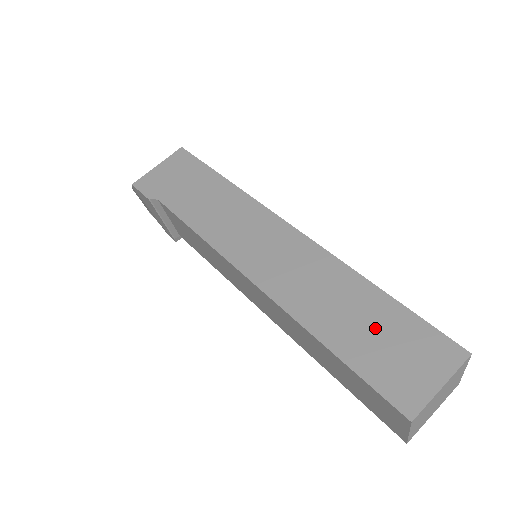
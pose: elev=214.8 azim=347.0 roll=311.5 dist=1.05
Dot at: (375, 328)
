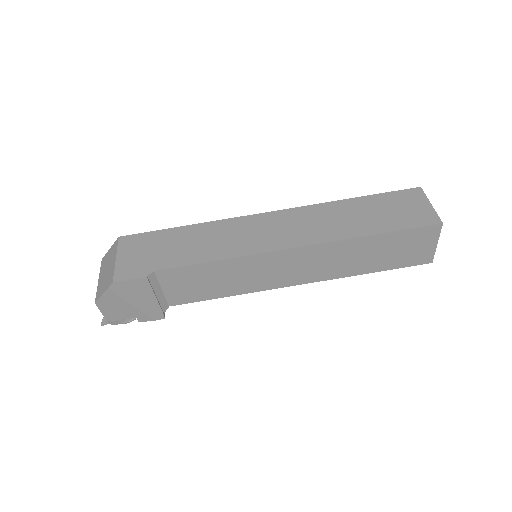
Dot at: (378, 211)
